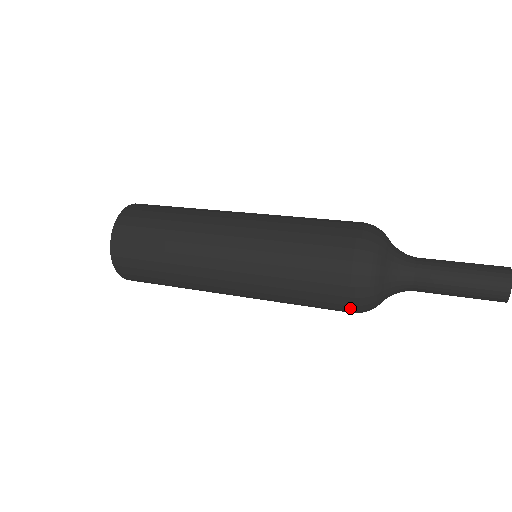
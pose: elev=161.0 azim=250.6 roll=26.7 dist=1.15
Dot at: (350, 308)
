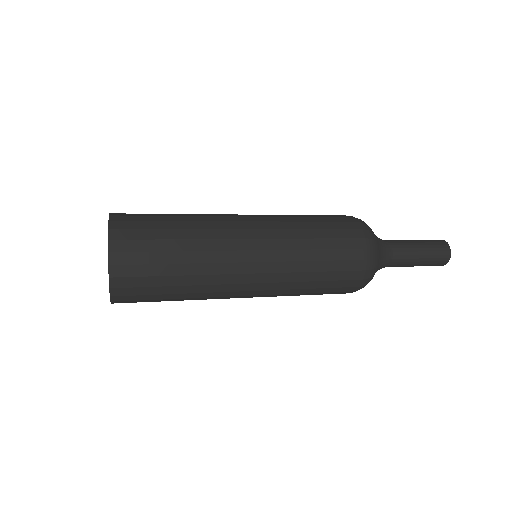
Dot at: (363, 265)
